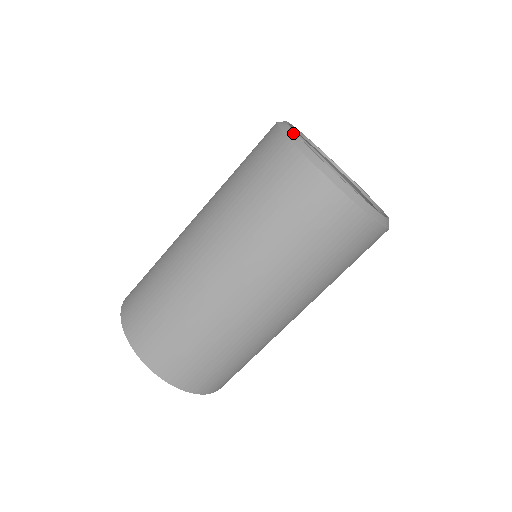
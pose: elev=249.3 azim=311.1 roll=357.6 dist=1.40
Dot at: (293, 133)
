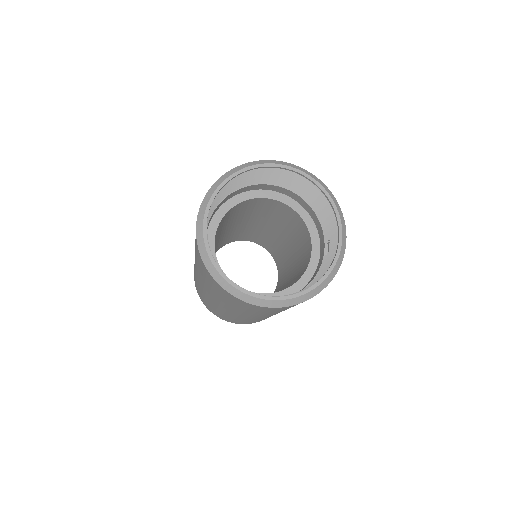
Dot at: (206, 256)
